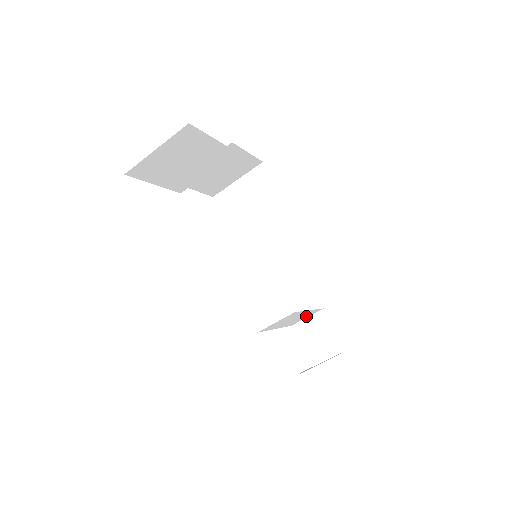
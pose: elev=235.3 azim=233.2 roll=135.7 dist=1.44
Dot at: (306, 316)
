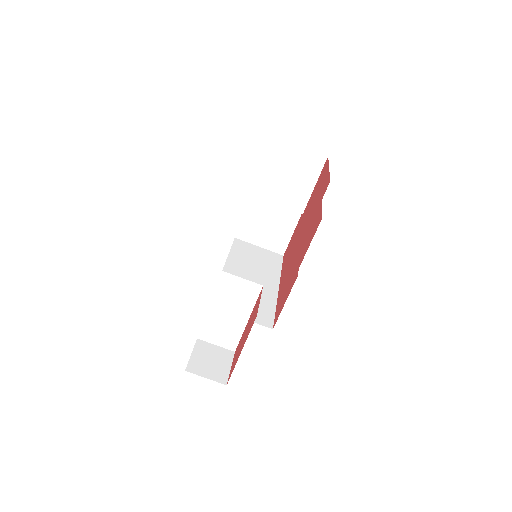
Dot at: (222, 338)
